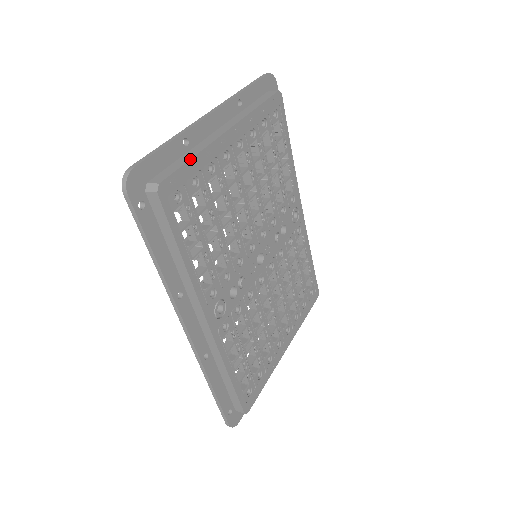
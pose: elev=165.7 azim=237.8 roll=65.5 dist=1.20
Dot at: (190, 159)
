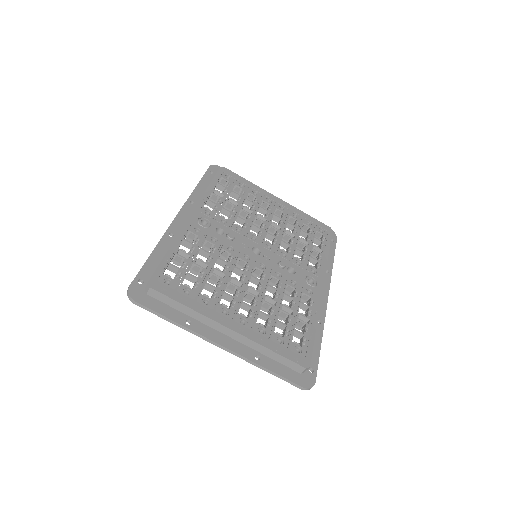
Dot at: (246, 180)
